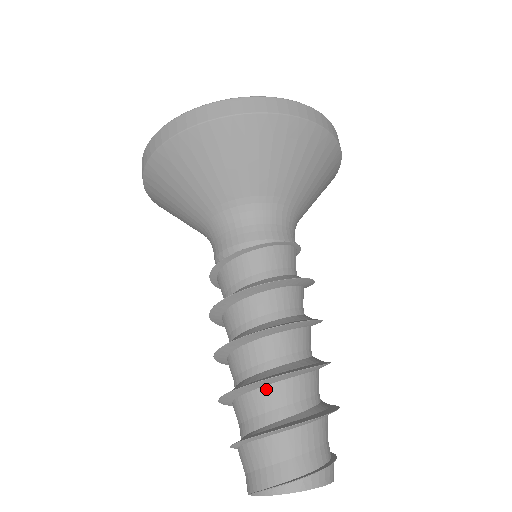
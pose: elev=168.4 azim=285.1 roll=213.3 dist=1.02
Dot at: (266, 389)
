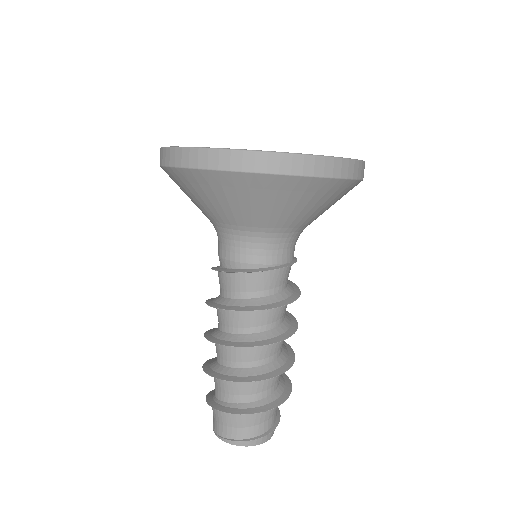
Dot at: (238, 382)
